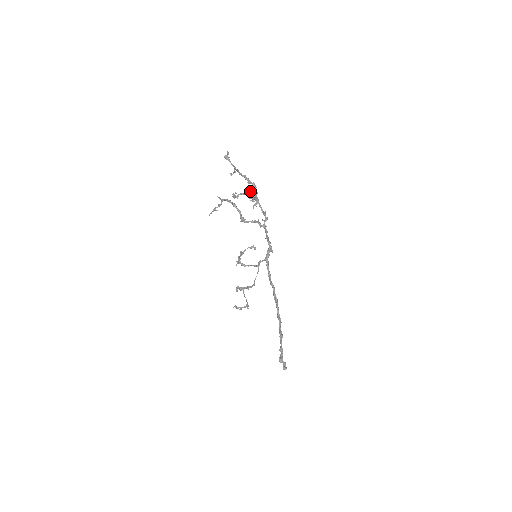
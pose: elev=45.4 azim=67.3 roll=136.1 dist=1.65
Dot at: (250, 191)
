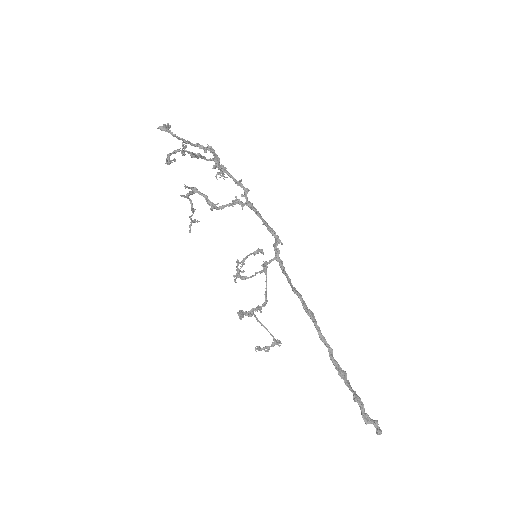
Dot at: (207, 159)
